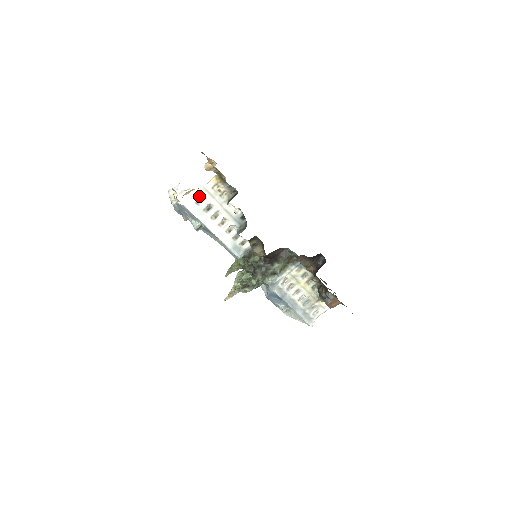
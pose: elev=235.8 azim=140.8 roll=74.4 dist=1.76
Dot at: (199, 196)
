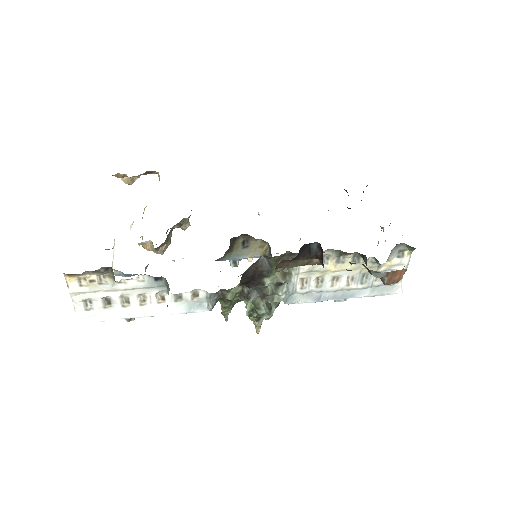
Dot at: (80, 302)
